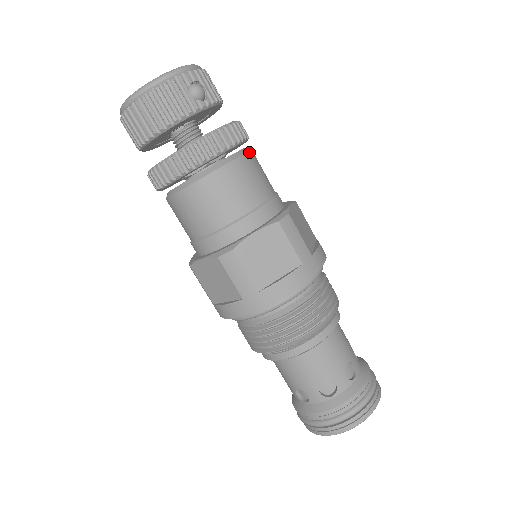
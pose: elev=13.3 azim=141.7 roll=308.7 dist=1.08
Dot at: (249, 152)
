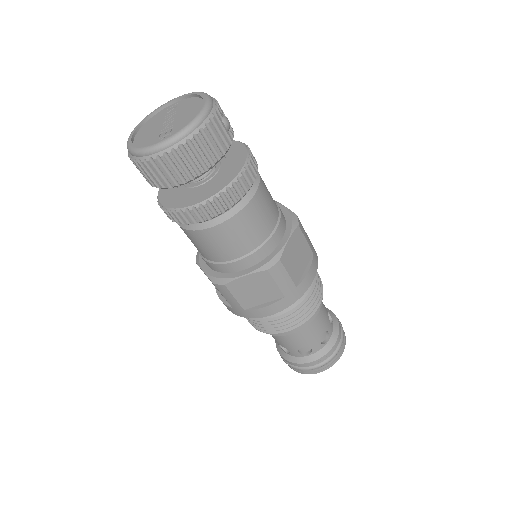
Dot at: occluded
